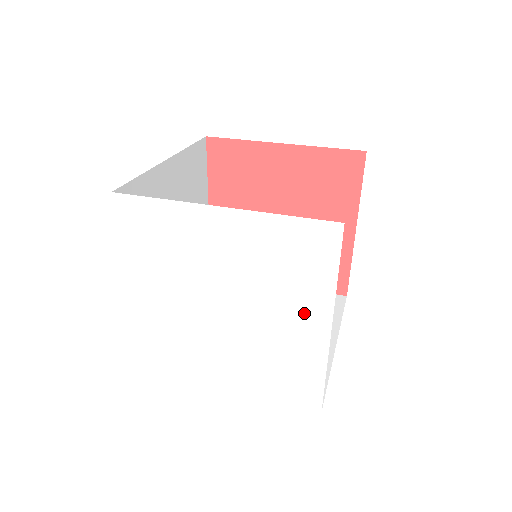
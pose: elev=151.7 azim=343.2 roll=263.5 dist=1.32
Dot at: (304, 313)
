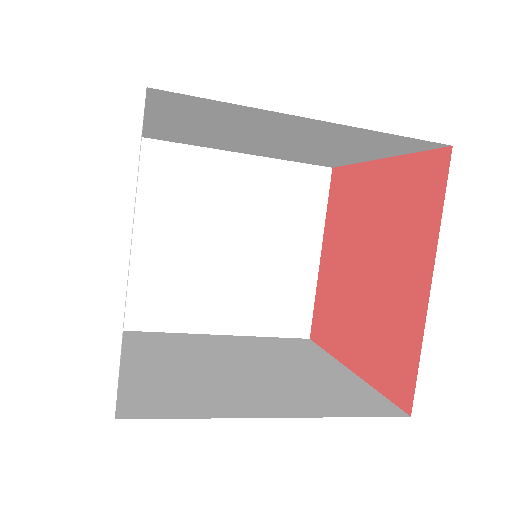
Dot at: occluded
